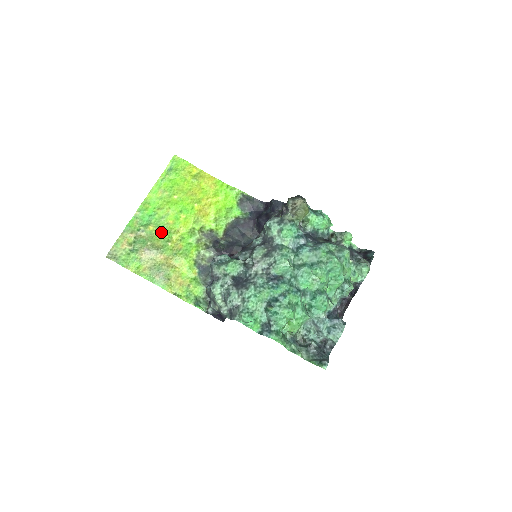
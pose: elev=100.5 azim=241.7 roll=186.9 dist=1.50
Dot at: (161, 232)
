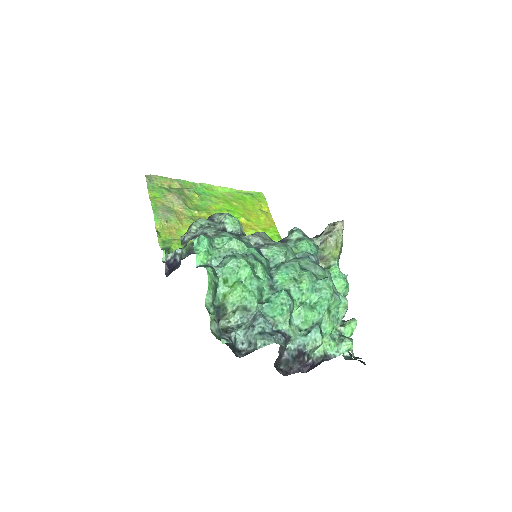
Dot at: (199, 204)
